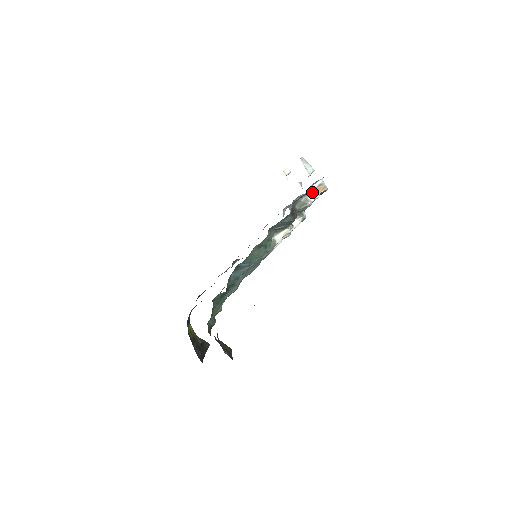
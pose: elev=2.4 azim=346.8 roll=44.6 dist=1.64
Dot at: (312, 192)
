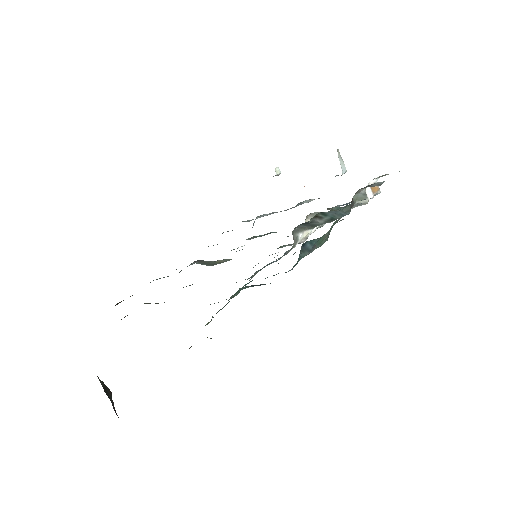
Dot at: (369, 188)
